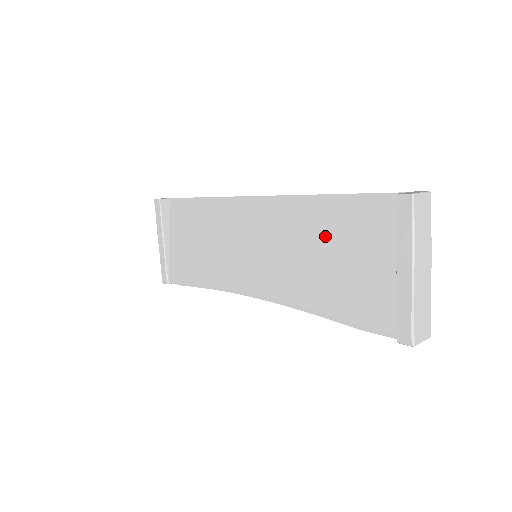
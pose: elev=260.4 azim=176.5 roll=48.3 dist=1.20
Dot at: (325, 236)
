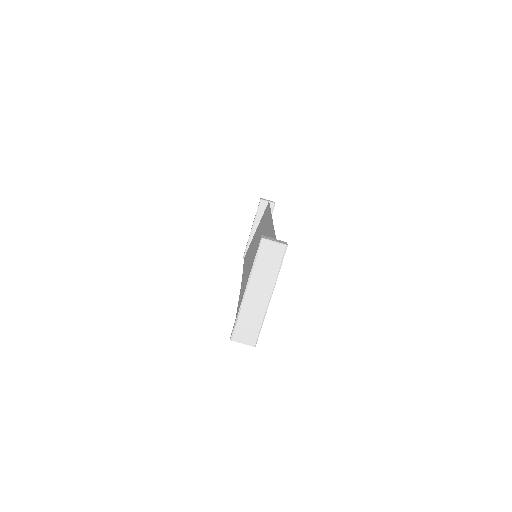
Dot at: occluded
